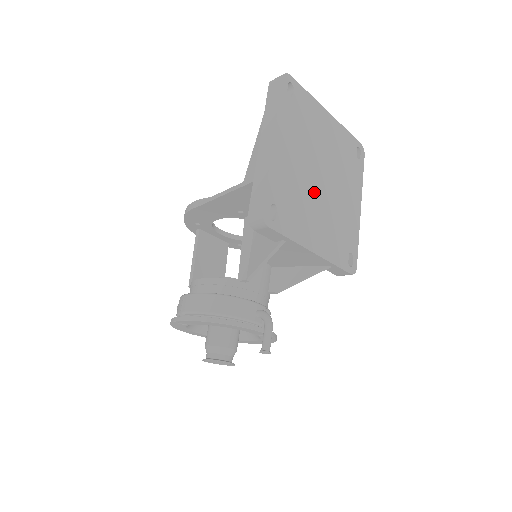
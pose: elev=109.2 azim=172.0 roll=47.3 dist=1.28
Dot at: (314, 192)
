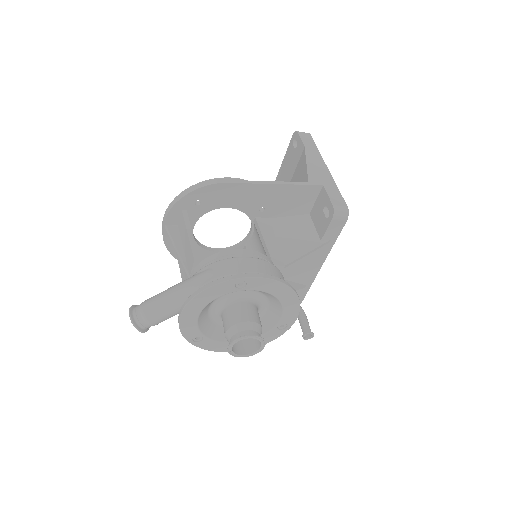
Dot at: occluded
